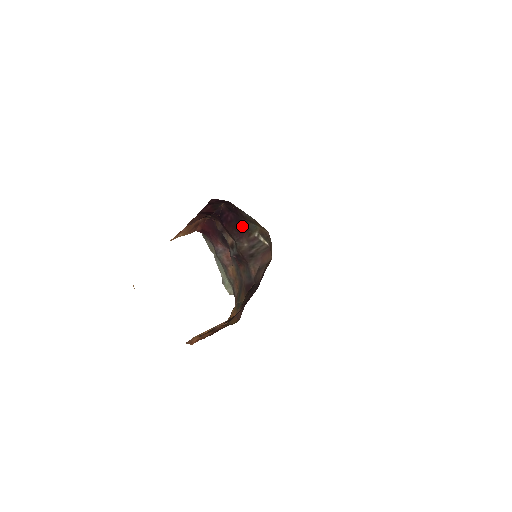
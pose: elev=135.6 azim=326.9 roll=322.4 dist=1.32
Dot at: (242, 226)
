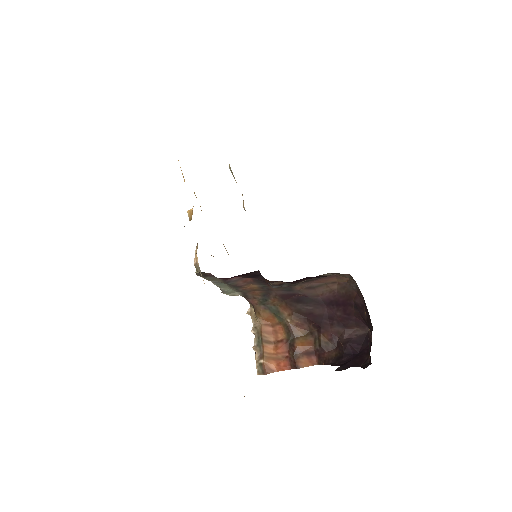
Dot at: occluded
